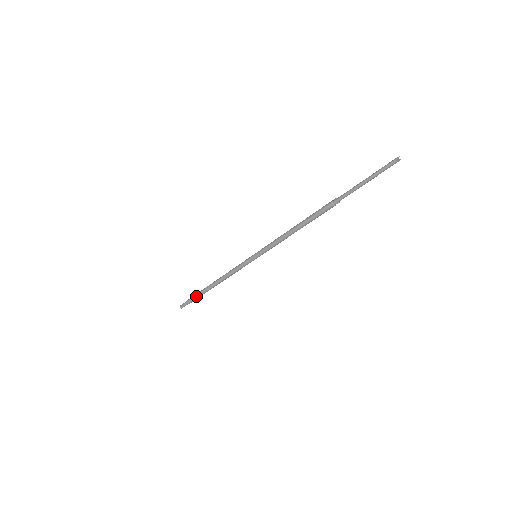
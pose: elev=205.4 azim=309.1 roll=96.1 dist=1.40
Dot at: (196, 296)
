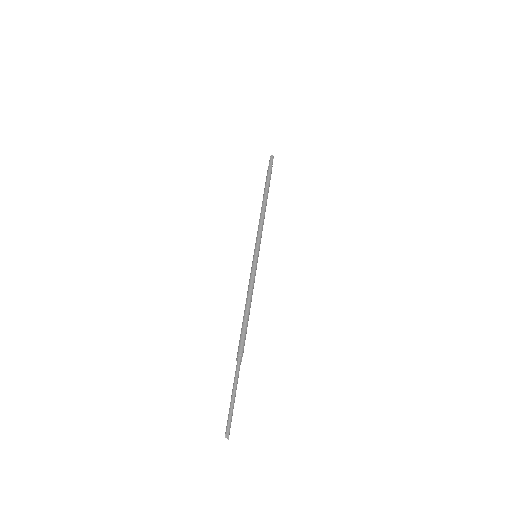
Dot at: (266, 180)
